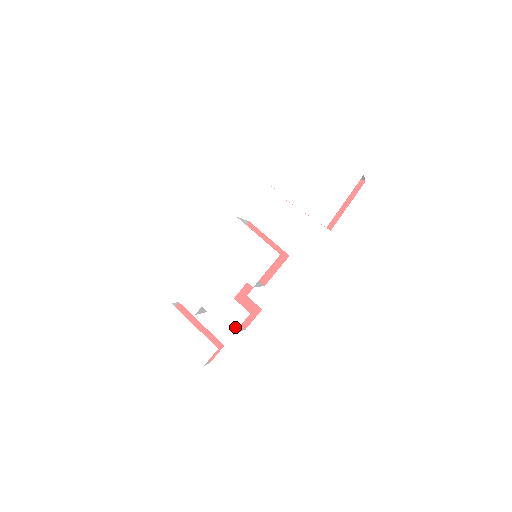
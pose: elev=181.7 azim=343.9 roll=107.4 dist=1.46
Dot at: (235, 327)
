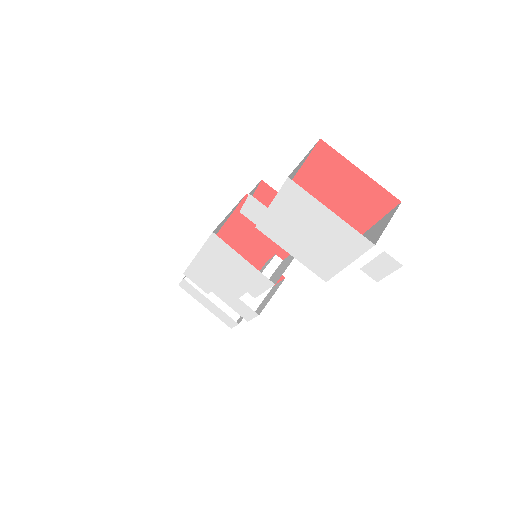
Dot at: (248, 318)
